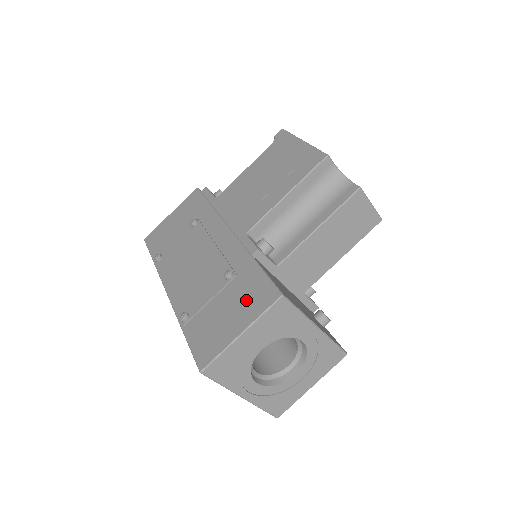
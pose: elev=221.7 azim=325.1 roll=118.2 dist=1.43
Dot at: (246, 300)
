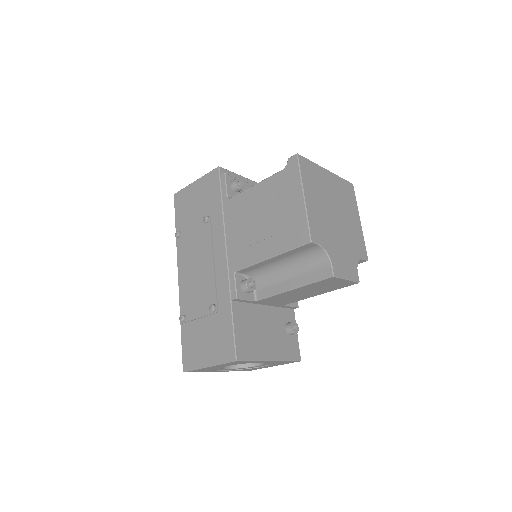
Dot at: (217, 342)
